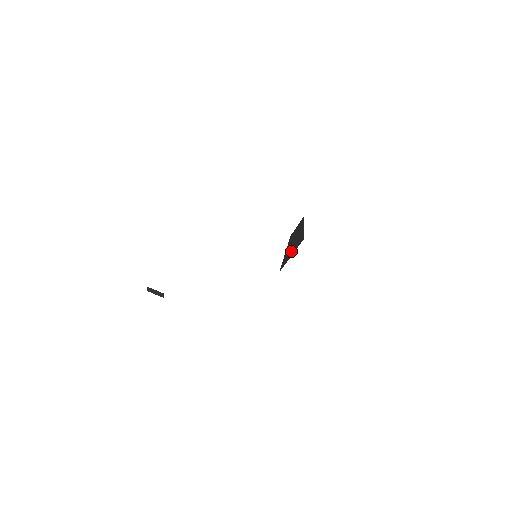
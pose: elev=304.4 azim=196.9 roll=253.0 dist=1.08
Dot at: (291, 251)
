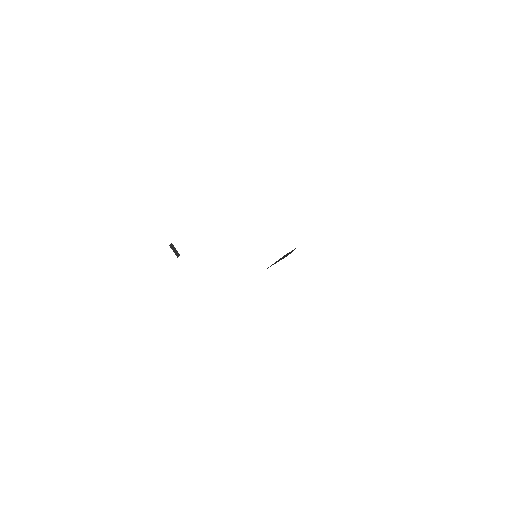
Dot at: occluded
